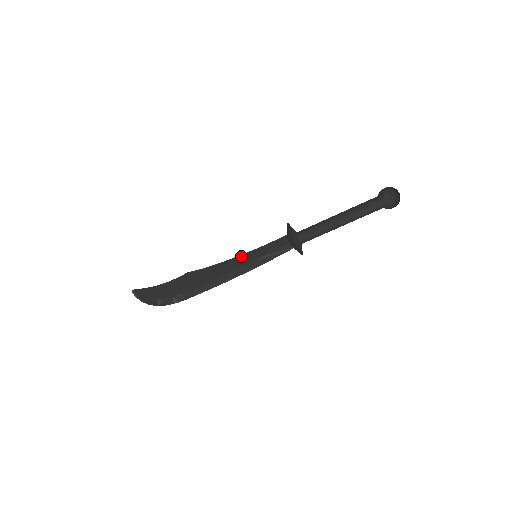
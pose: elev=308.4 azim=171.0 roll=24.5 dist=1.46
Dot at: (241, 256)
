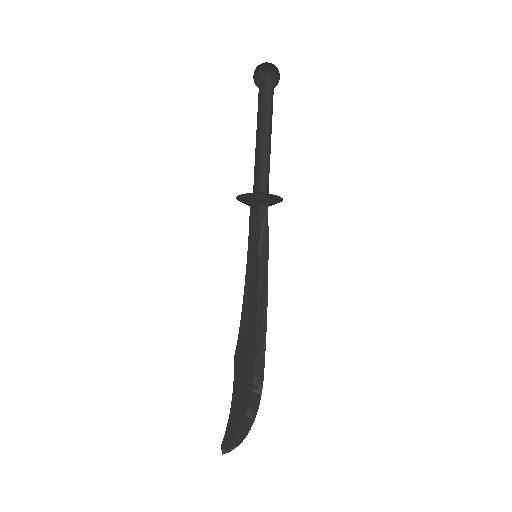
Dot at: (247, 274)
